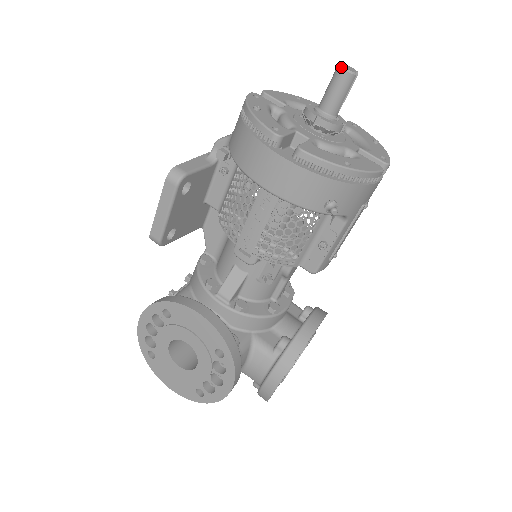
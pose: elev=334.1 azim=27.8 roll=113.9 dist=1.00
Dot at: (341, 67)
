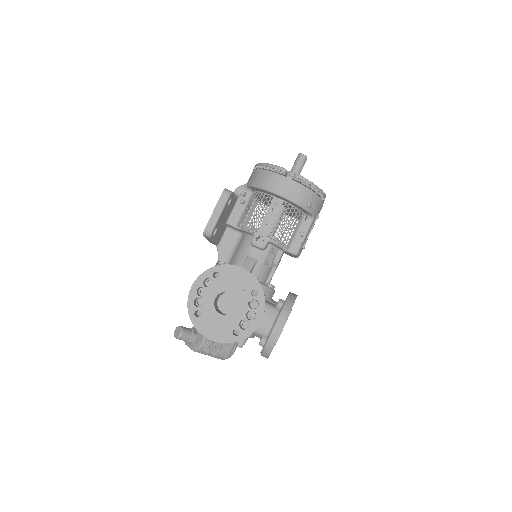
Dot at: (301, 154)
